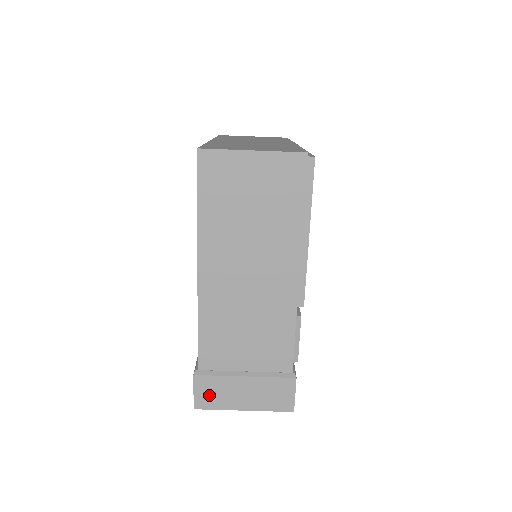
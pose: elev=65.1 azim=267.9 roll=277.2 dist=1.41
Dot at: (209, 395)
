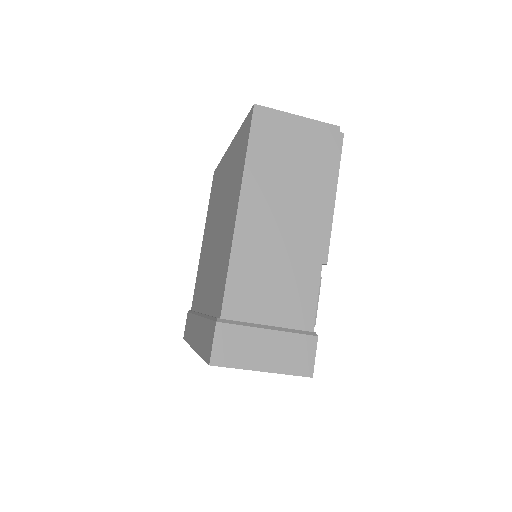
Dot at: (229, 348)
